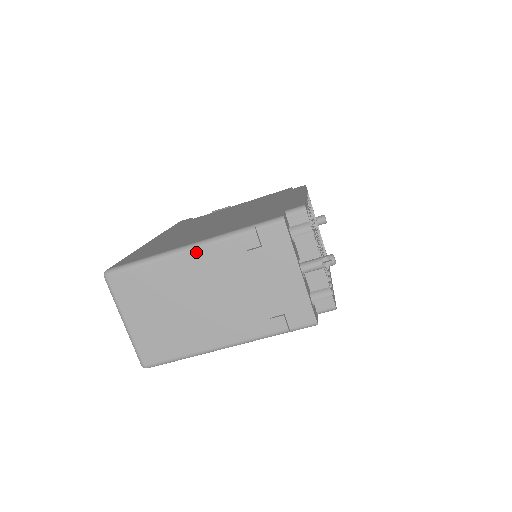
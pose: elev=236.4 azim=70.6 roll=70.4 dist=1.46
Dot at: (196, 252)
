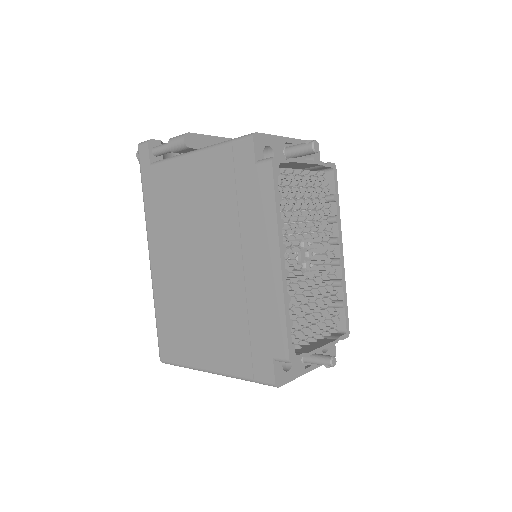
Dot at: occluded
